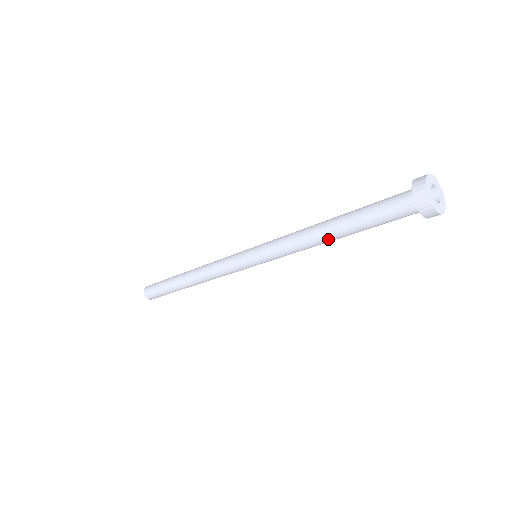
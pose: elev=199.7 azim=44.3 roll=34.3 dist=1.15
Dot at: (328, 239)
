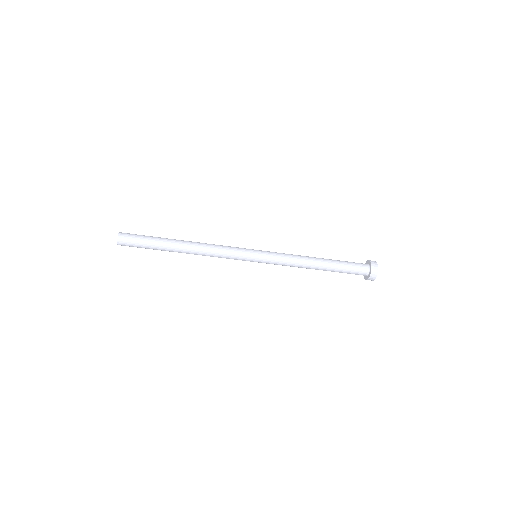
Dot at: (317, 263)
